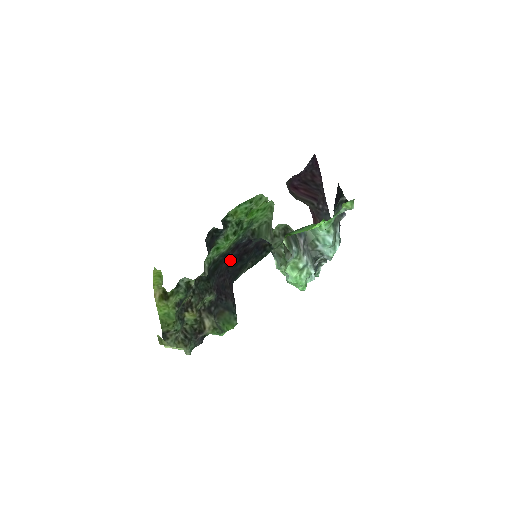
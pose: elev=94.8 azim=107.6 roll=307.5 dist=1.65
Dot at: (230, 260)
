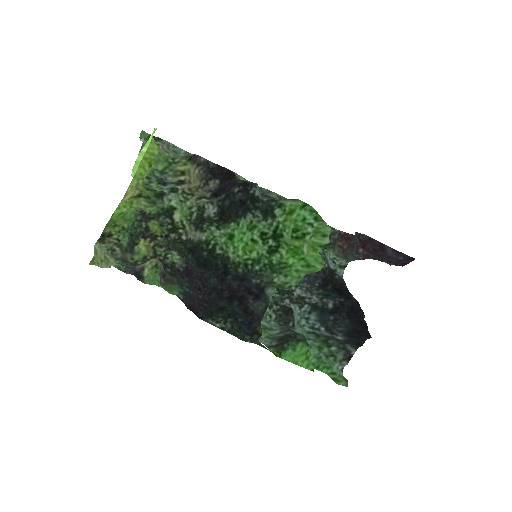
Dot at: (223, 285)
